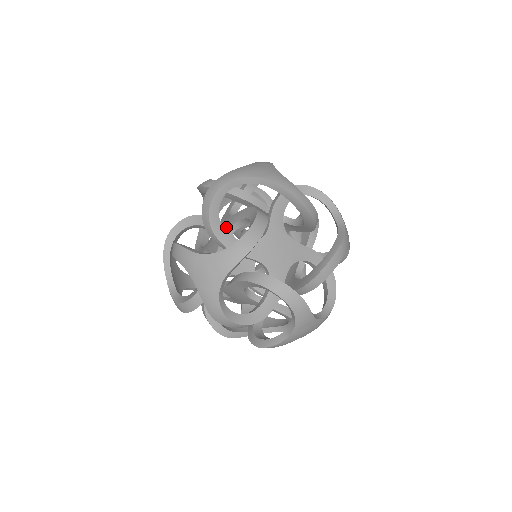
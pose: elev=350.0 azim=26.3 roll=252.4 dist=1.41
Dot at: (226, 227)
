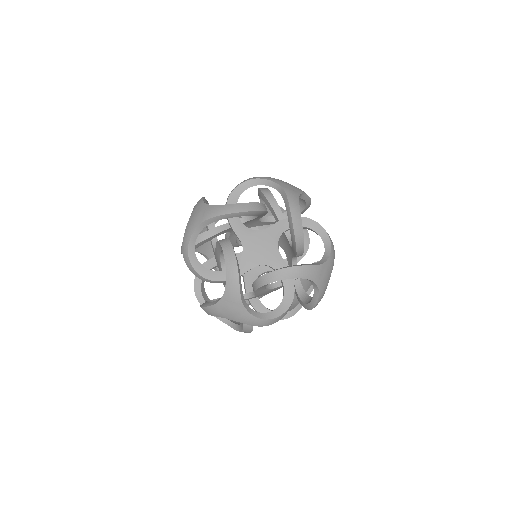
Dot at: occluded
